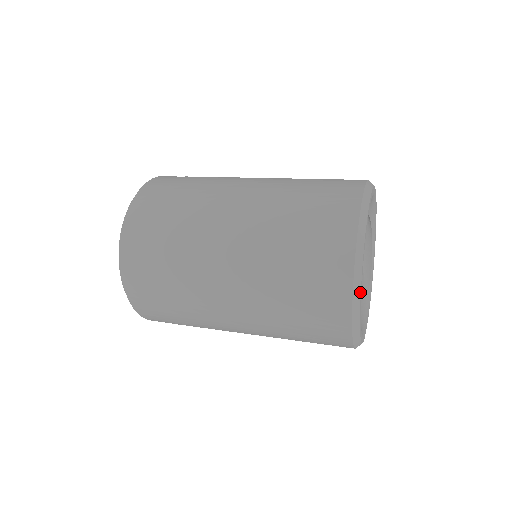
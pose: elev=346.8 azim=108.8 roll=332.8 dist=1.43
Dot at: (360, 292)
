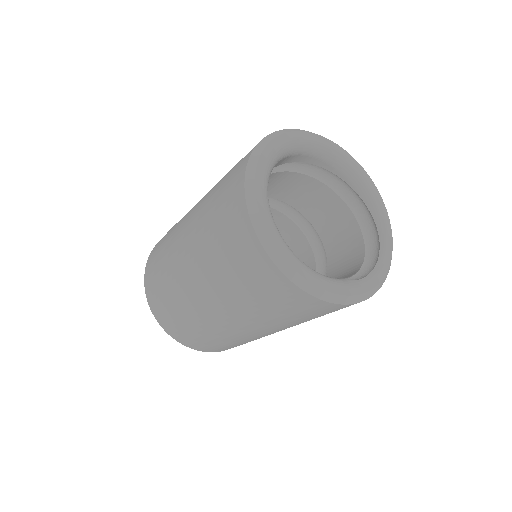
Dot at: (264, 148)
